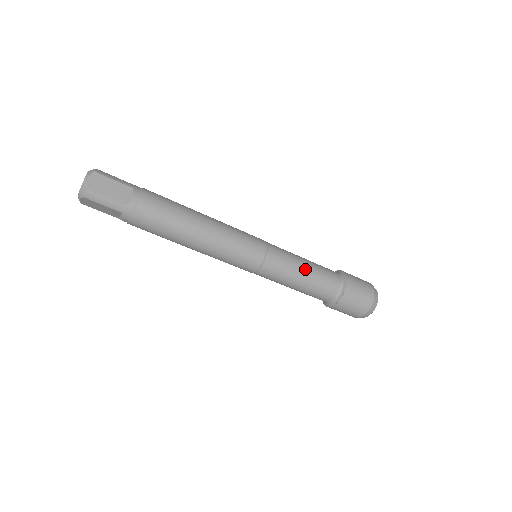
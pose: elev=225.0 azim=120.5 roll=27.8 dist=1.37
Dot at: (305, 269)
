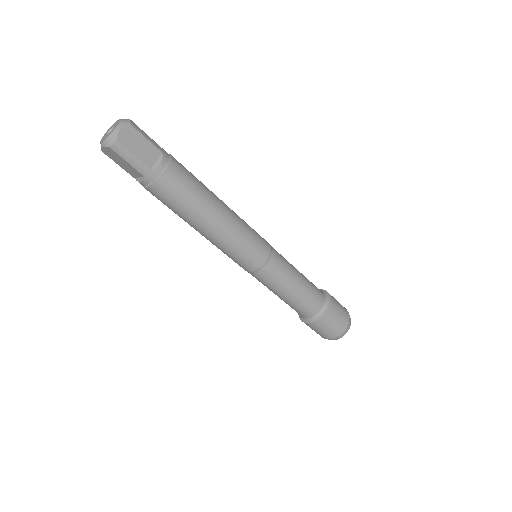
Dot at: (298, 283)
